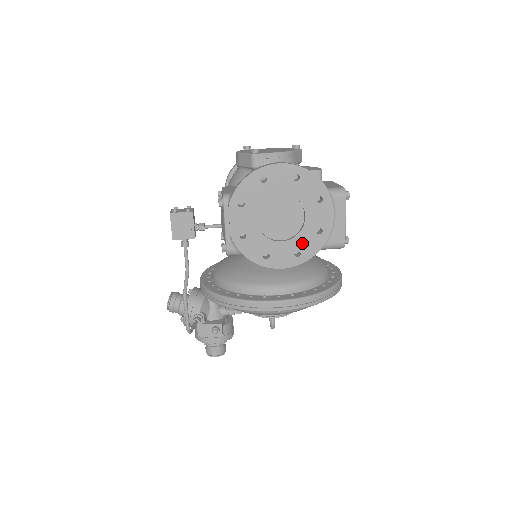
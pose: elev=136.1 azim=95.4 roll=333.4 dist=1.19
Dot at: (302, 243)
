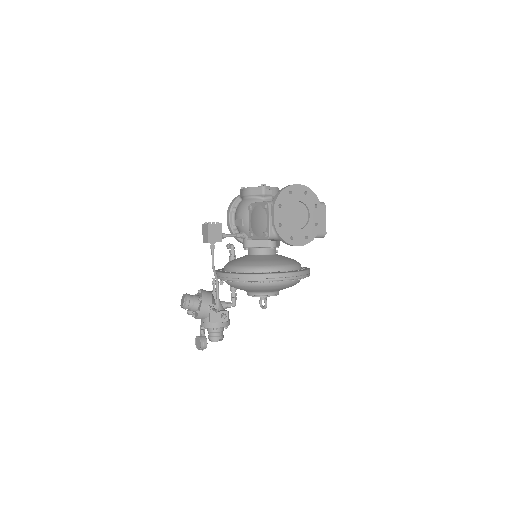
Dot at: (308, 231)
